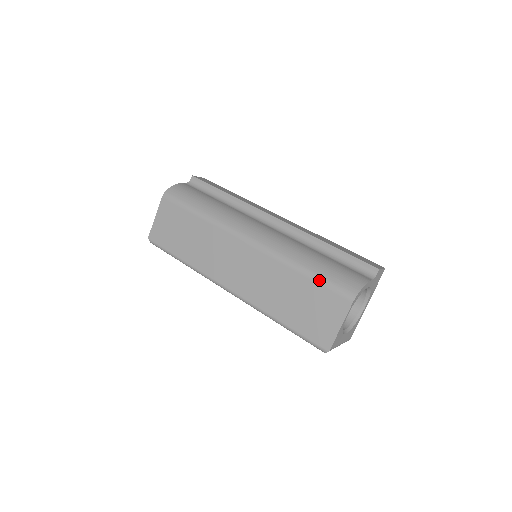
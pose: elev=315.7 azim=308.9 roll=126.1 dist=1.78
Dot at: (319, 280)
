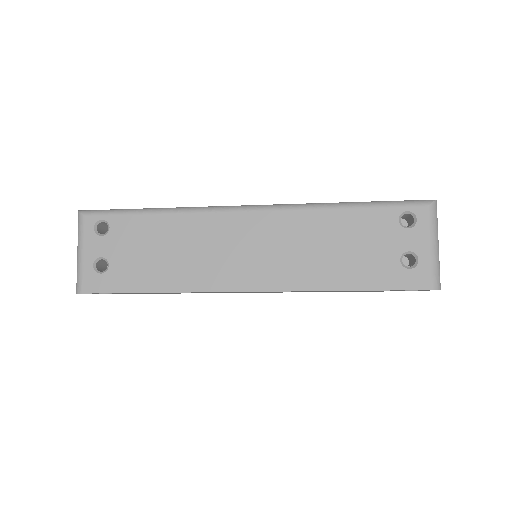
Dot at: occluded
